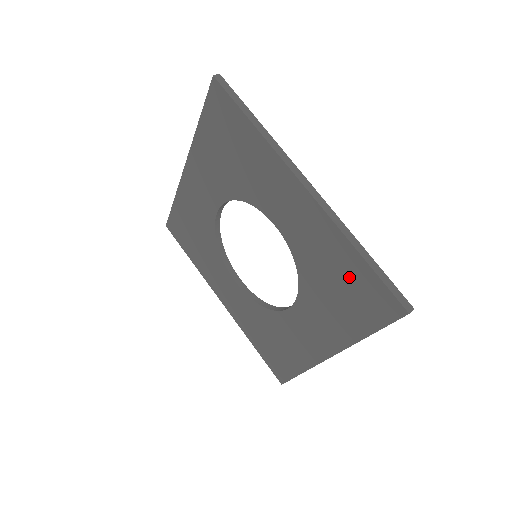
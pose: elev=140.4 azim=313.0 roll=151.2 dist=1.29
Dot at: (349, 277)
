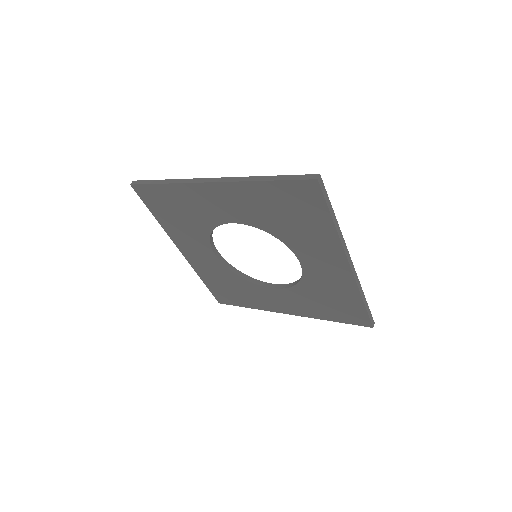
Dot at: (281, 201)
